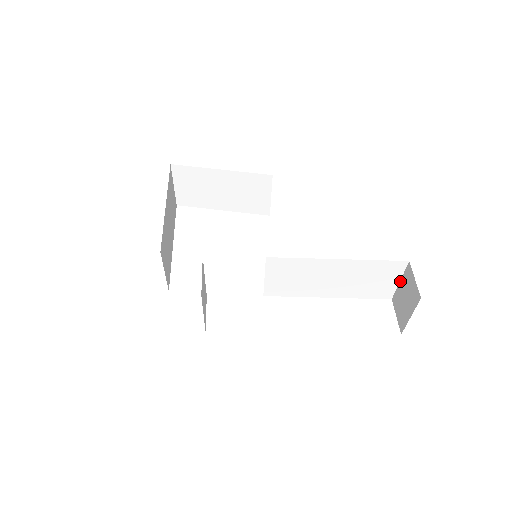
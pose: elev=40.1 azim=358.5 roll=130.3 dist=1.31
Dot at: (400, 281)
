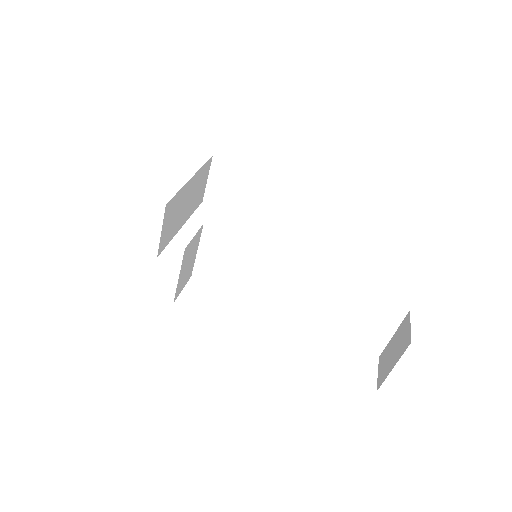
Dot at: (394, 334)
